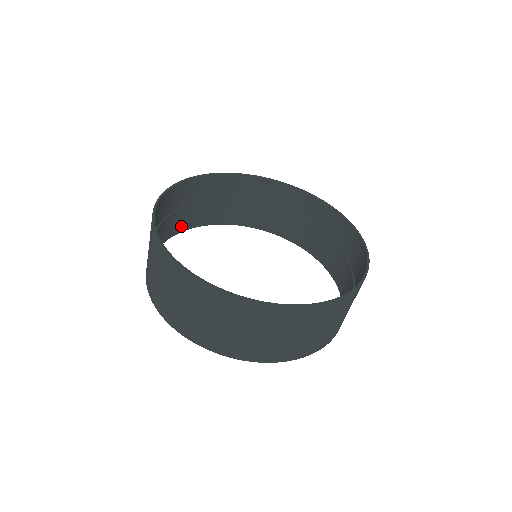
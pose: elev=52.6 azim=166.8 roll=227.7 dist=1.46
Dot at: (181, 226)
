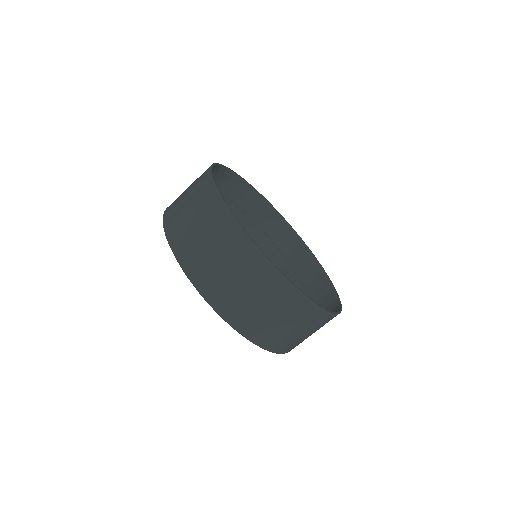
Dot at: occluded
